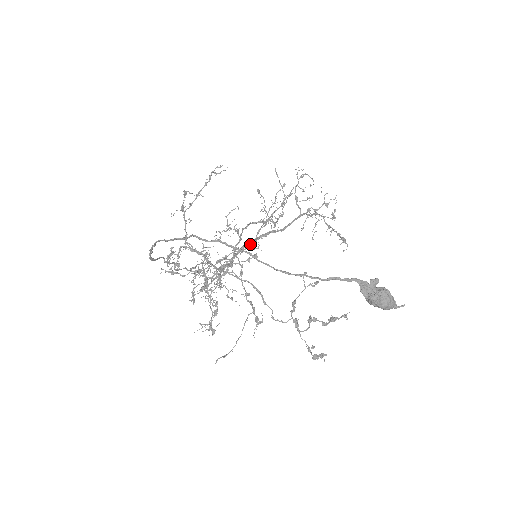
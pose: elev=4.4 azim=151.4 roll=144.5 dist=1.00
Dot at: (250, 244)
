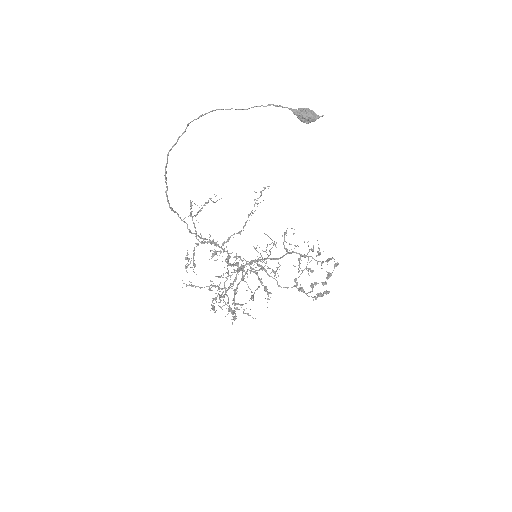
Dot at: (244, 226)
